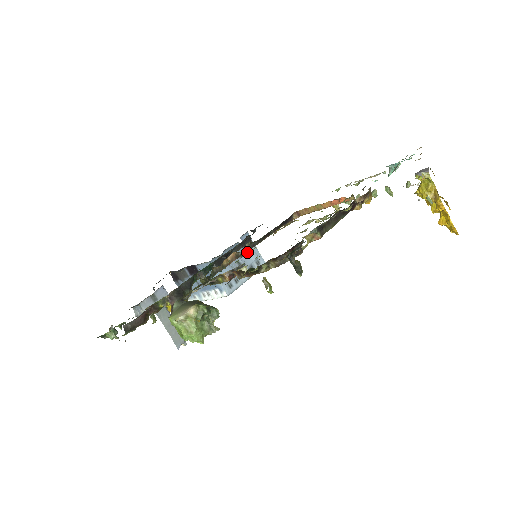
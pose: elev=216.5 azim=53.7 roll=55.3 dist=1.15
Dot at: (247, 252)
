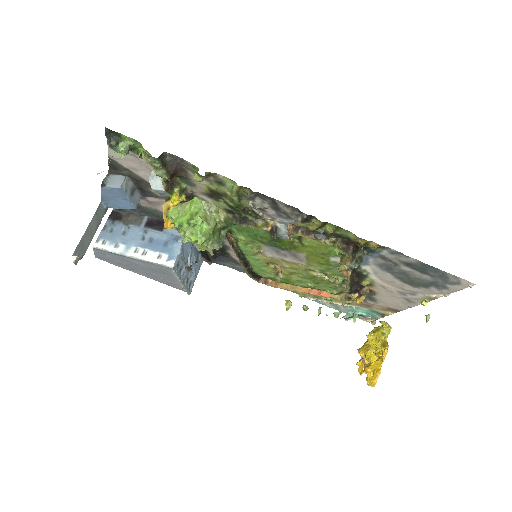
Dot at: (195, 267)
